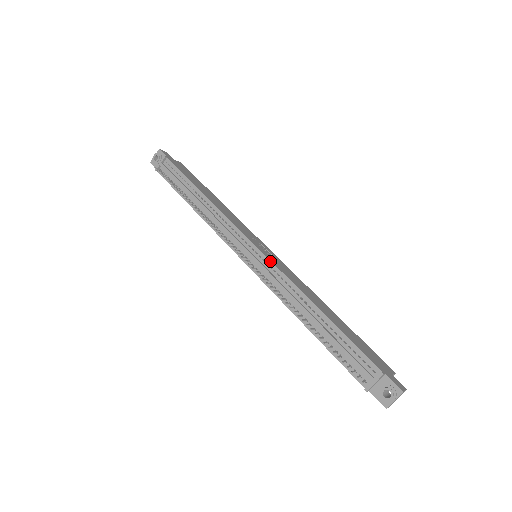
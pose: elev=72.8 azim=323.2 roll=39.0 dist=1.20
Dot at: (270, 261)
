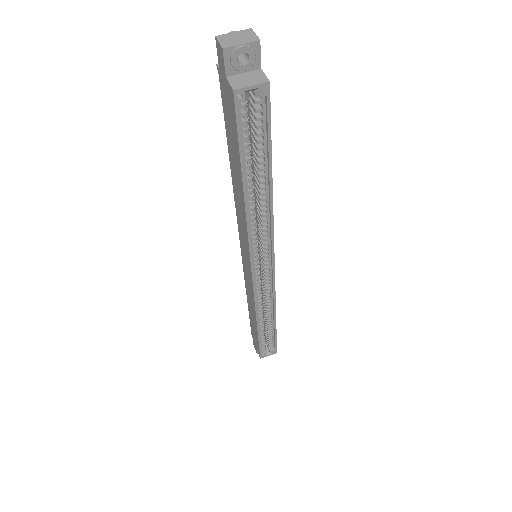
Dot at: occluded
